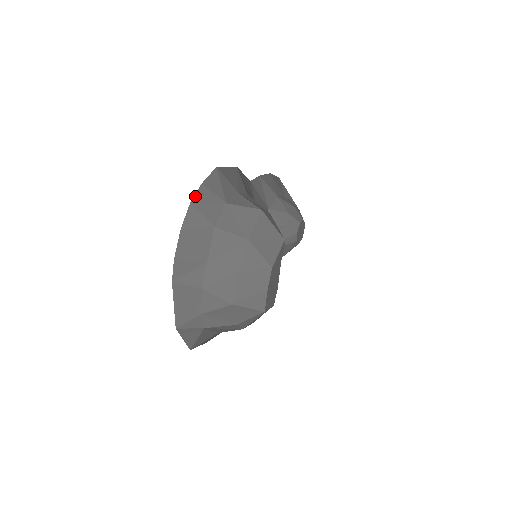
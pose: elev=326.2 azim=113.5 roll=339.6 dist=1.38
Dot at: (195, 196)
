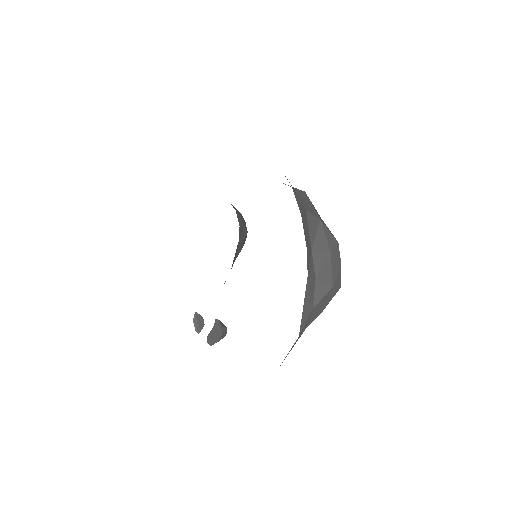
Dot at: occluded
